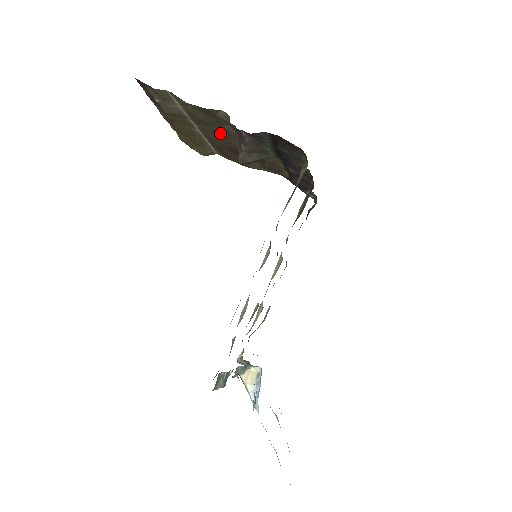
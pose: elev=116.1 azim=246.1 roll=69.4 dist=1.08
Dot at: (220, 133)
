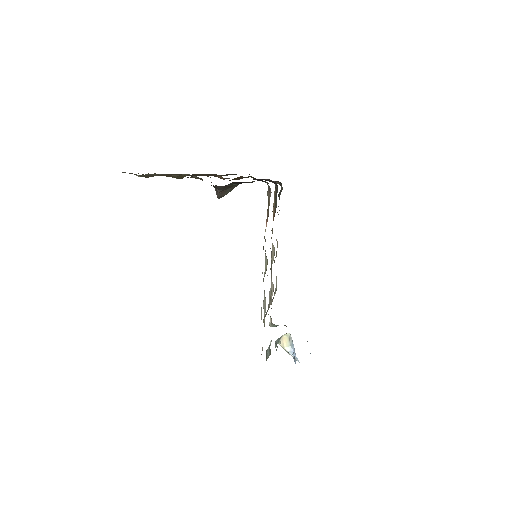
Dot at: occluded
